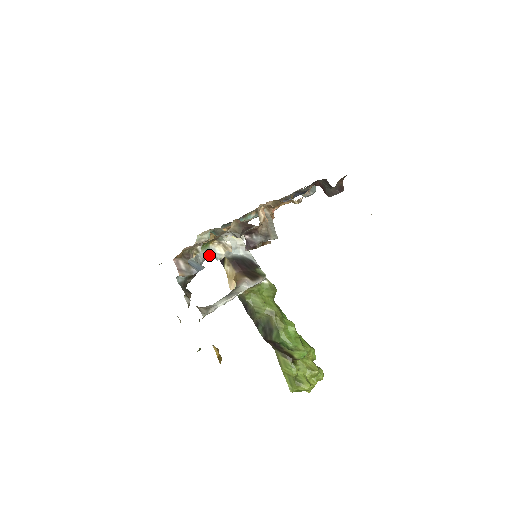
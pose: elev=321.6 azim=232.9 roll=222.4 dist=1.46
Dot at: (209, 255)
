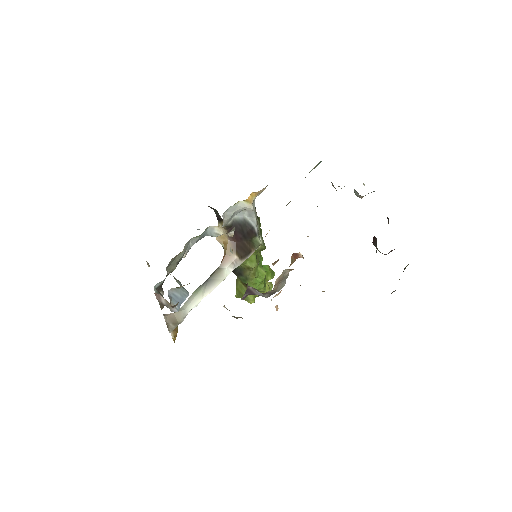
Dot at: (203, 235)
